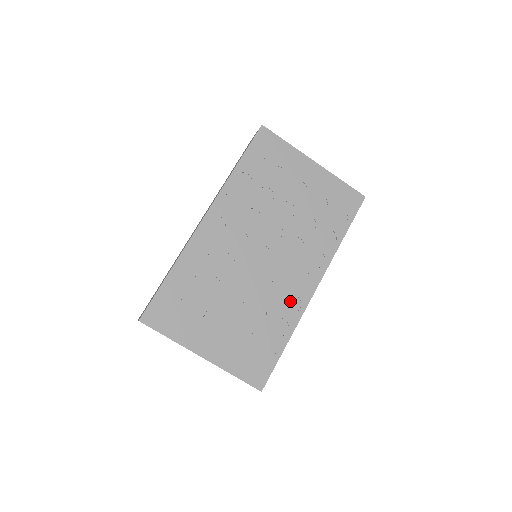
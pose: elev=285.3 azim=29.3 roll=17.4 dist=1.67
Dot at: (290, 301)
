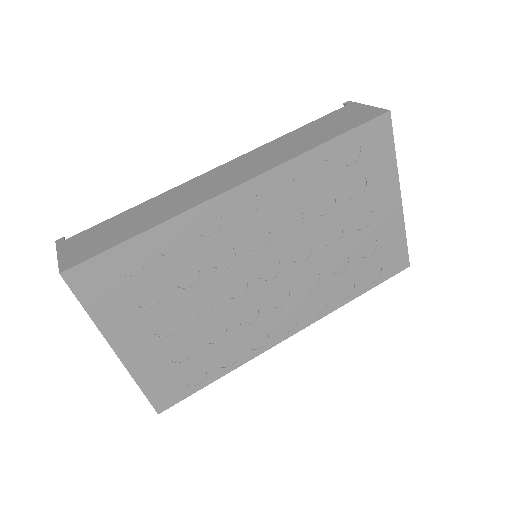
Dot at: (258, 335)
